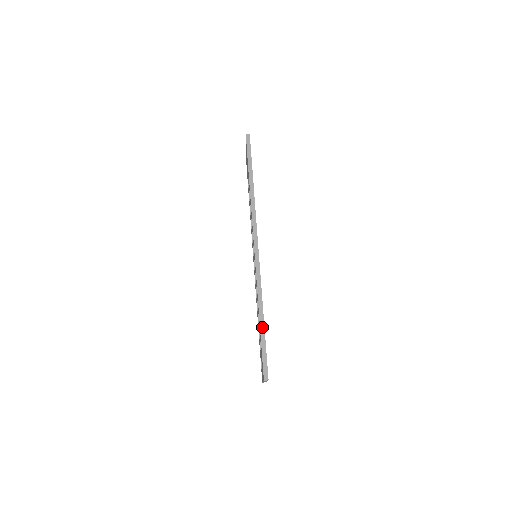
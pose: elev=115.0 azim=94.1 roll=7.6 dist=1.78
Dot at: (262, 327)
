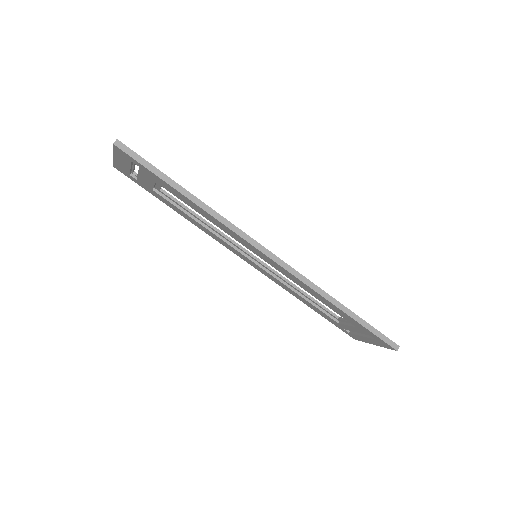
Dot at: (353, 315)
